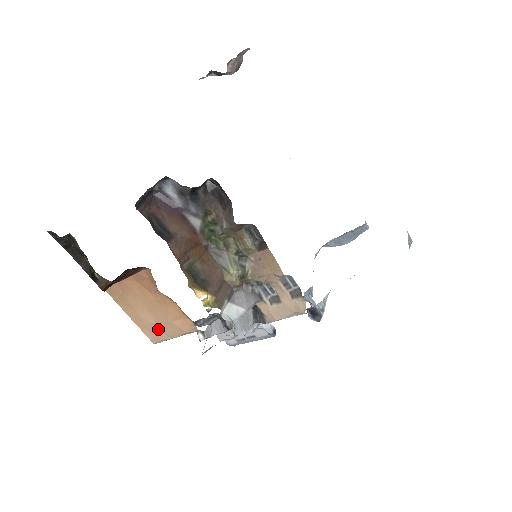
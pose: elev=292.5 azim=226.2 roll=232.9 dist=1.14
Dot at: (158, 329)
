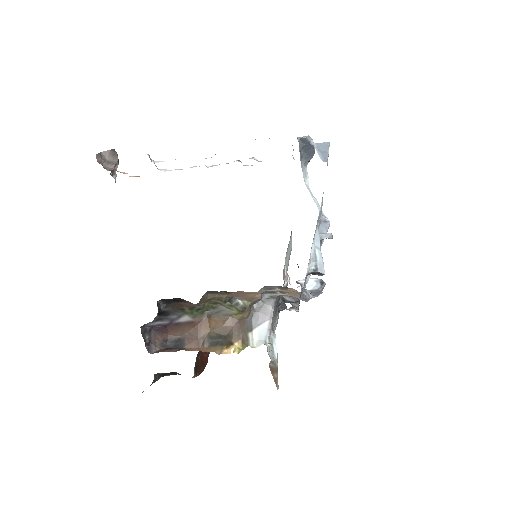
Dot at: occluded
